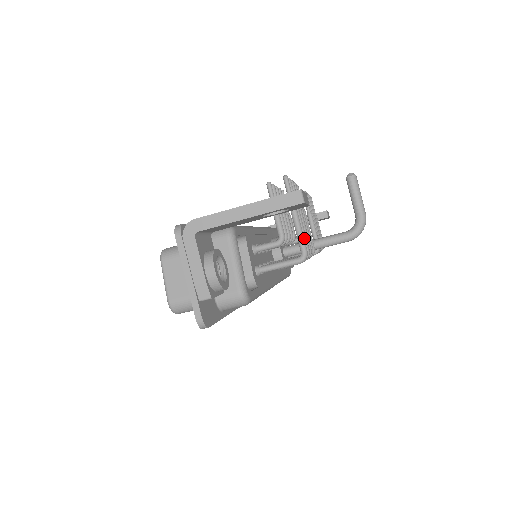
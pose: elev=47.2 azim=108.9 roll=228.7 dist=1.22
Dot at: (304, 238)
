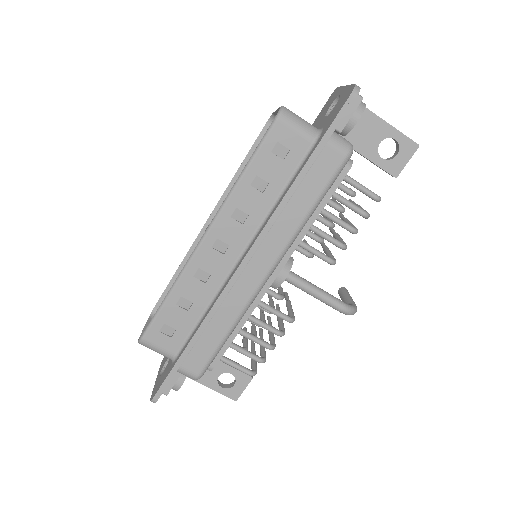
Dot at: (366, 211)
